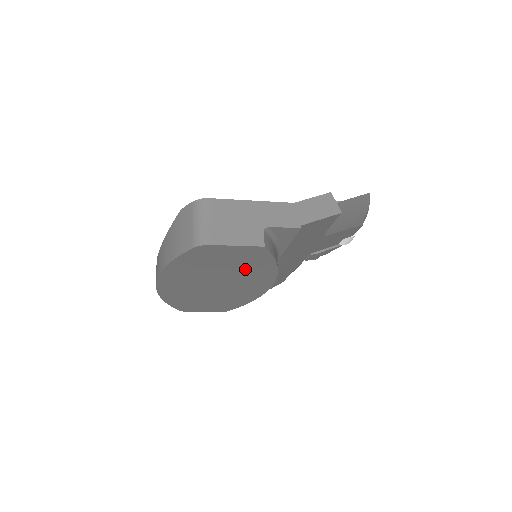
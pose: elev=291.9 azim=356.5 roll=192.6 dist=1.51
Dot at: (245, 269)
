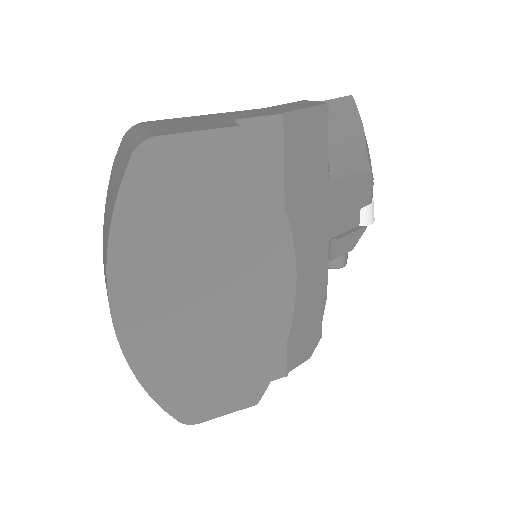
Dot at: (237, 221)
